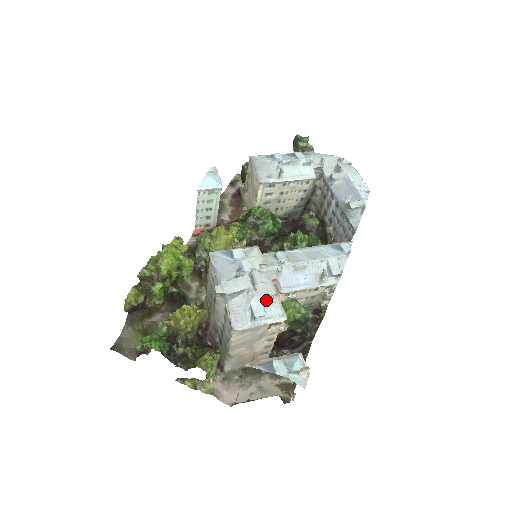
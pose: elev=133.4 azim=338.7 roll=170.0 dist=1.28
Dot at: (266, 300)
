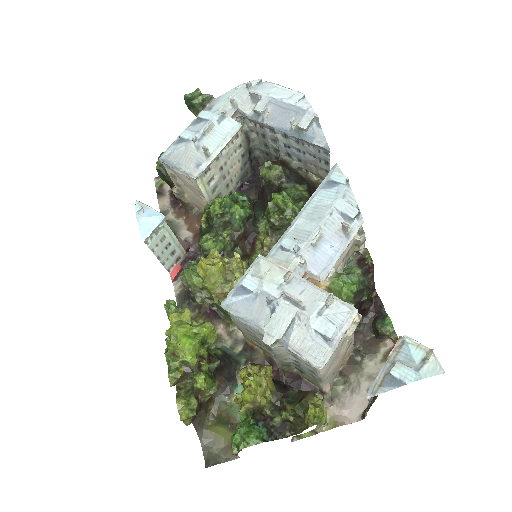
Dot at: (323, 310)
